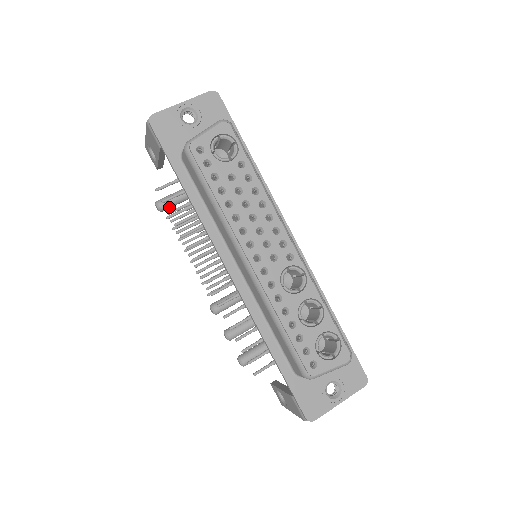
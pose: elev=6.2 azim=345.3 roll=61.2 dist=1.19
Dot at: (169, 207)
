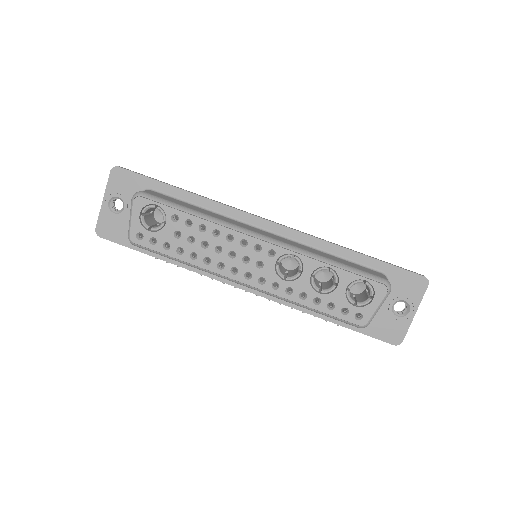
Dot at: occluded
